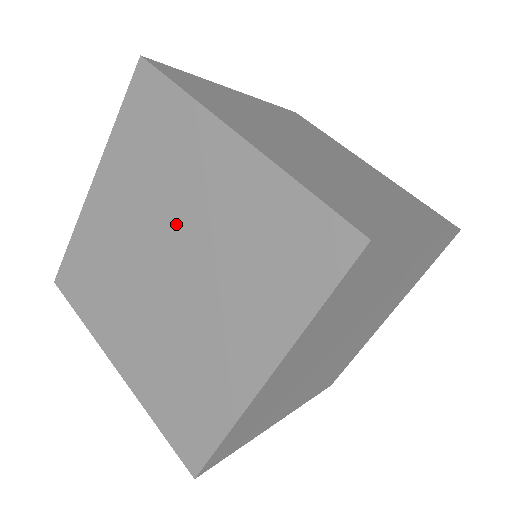
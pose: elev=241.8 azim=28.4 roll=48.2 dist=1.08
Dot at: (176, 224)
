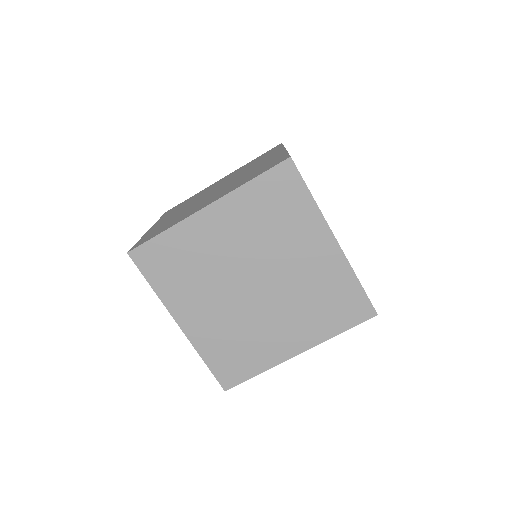
Dot at: (235, 177)
